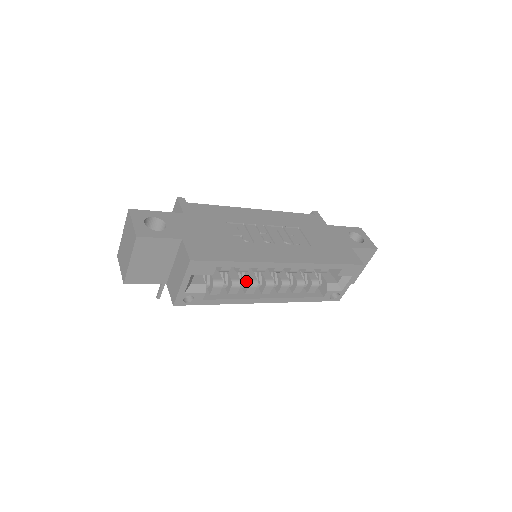
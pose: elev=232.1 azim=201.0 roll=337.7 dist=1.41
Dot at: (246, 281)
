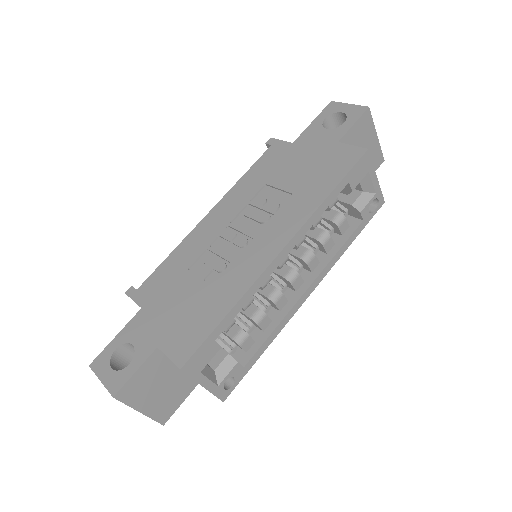
Dot at: (267, 300)
